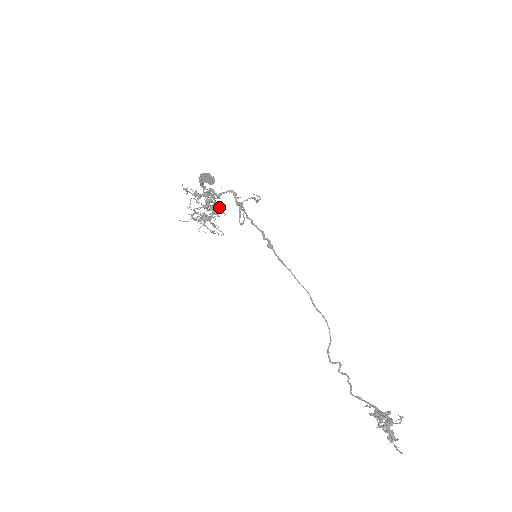
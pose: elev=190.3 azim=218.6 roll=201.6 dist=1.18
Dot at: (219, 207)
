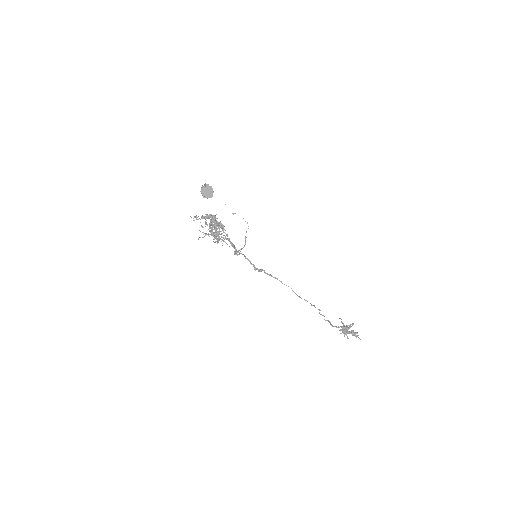
Dot at: (222, 228)
